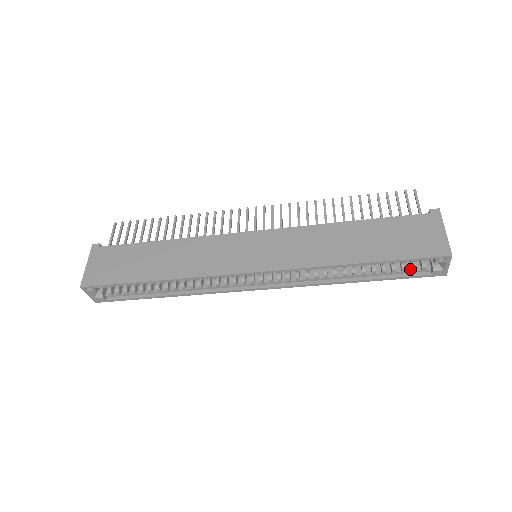
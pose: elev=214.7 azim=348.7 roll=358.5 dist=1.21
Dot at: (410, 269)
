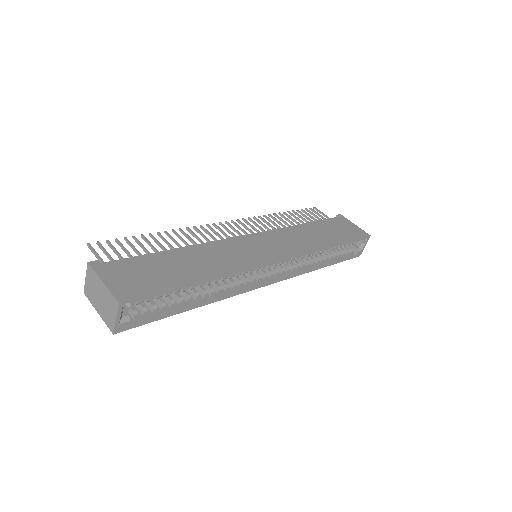
Dot at: (345, 254)
